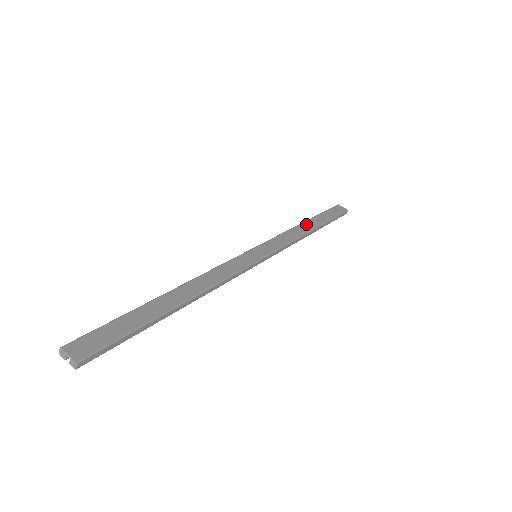
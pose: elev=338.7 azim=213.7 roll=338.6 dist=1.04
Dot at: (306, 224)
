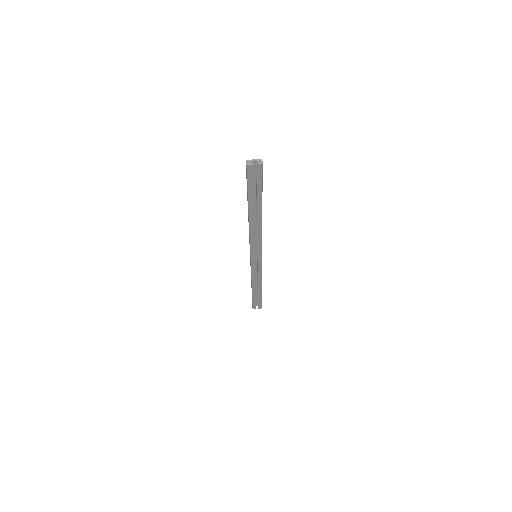
Dot at: occluded
